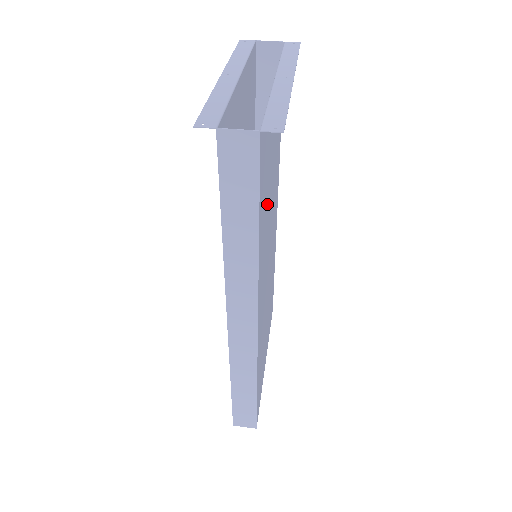
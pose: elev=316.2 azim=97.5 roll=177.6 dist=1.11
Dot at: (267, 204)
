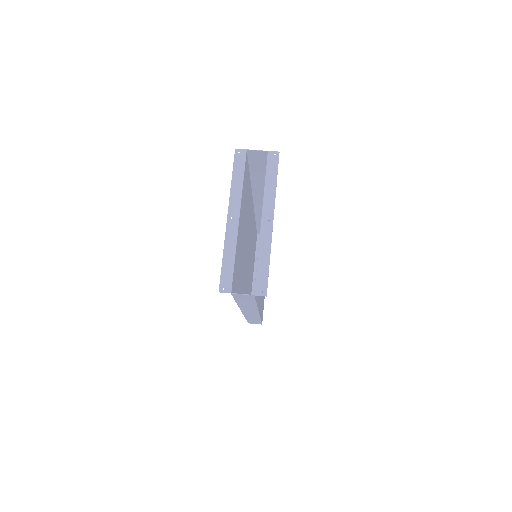
Dot at: occluded
